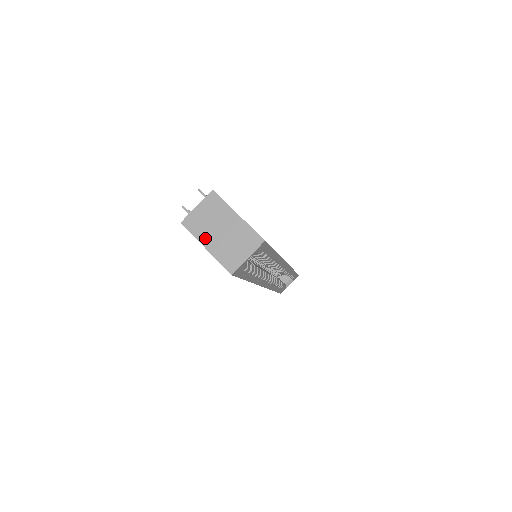
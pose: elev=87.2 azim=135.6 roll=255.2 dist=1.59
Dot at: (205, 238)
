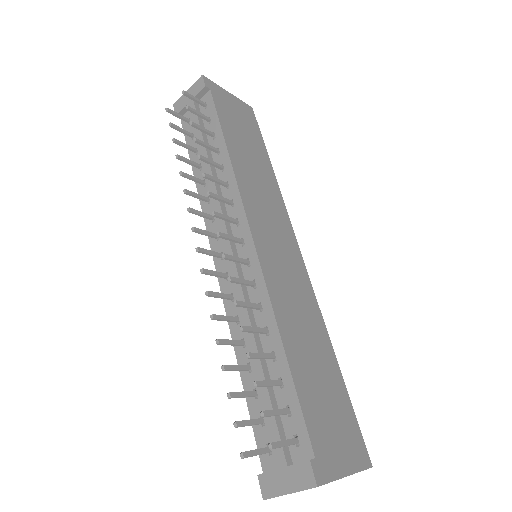
Dot at: occluded
